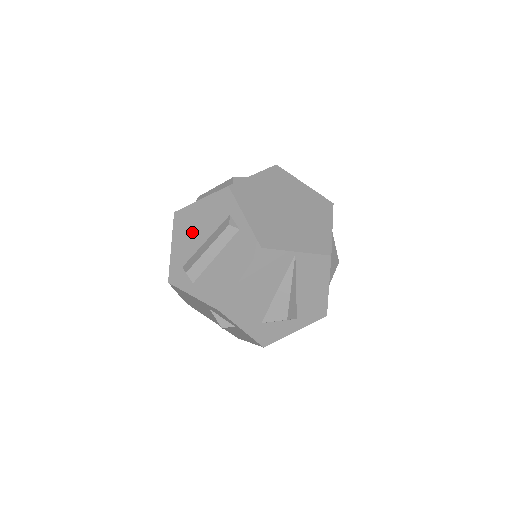
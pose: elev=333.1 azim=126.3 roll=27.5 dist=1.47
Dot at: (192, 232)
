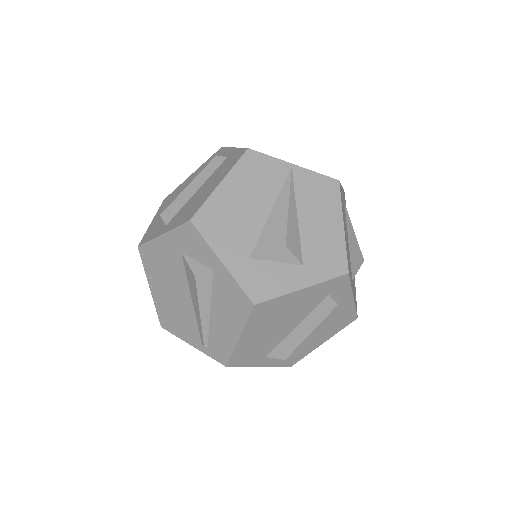
Dot at: occluded
